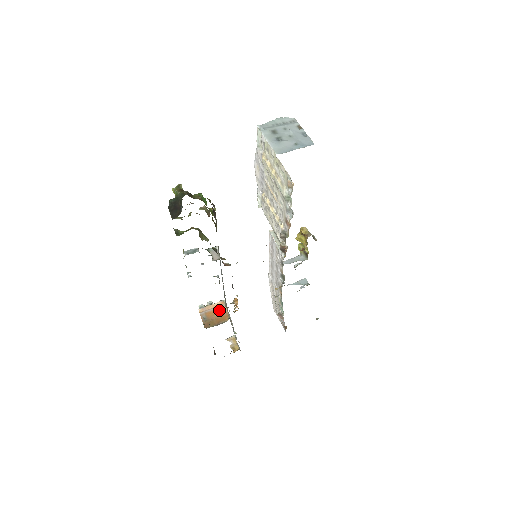
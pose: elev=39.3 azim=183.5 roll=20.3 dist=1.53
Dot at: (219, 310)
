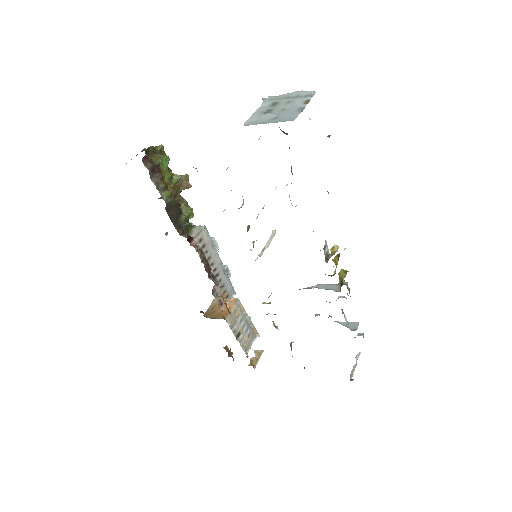
Dot at: occluded
